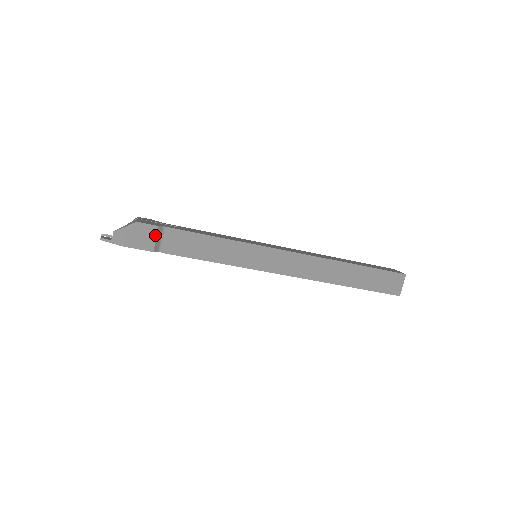
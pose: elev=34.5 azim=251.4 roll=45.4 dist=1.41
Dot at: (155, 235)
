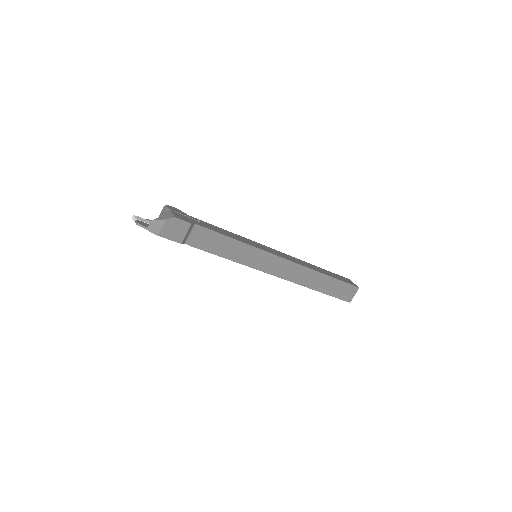
Dot at: (187, 230)
